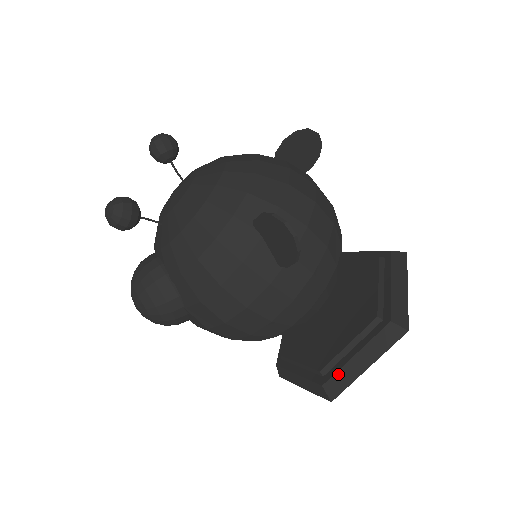
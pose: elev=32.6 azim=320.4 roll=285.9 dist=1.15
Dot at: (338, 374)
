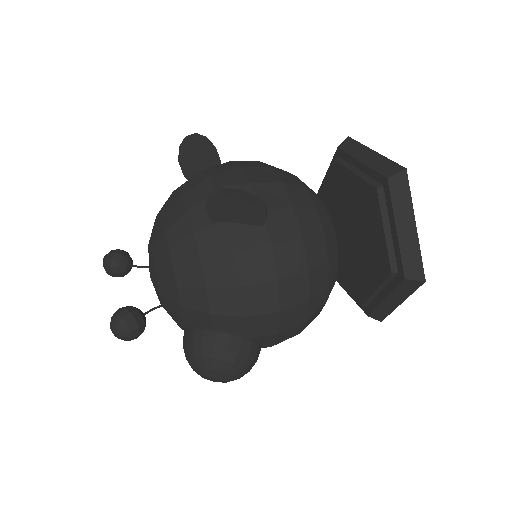
Dot at: (404, 257)
